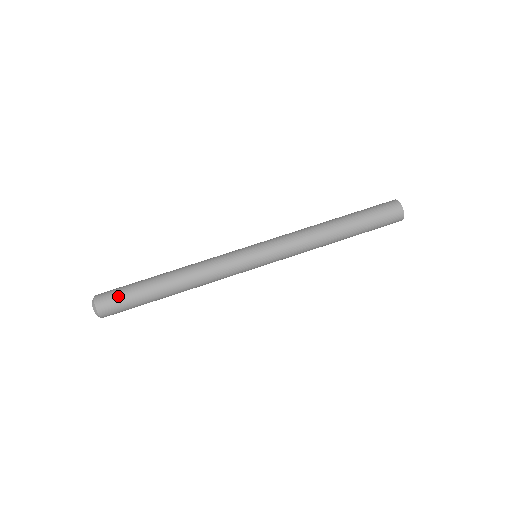
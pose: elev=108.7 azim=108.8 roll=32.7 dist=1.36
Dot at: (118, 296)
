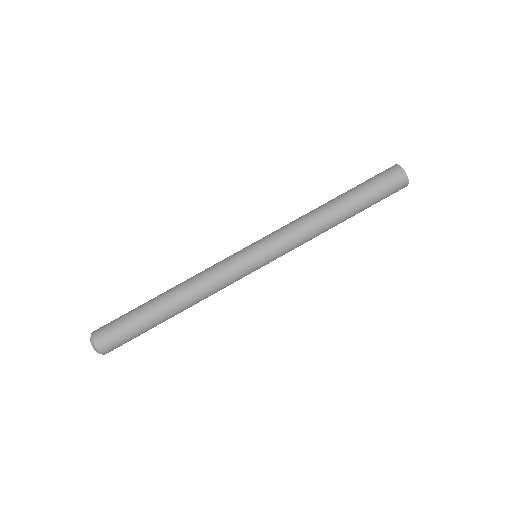
Dot at: (114, 323)
